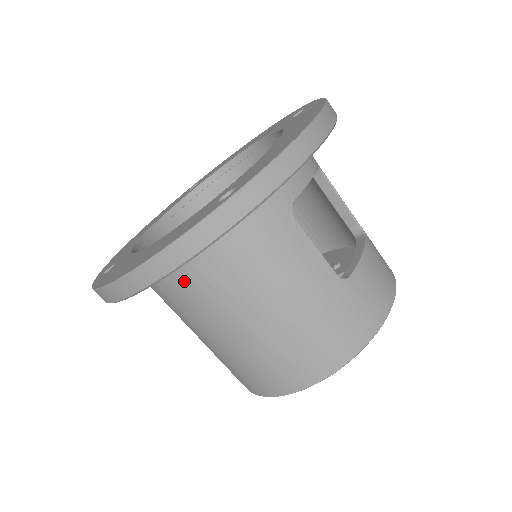
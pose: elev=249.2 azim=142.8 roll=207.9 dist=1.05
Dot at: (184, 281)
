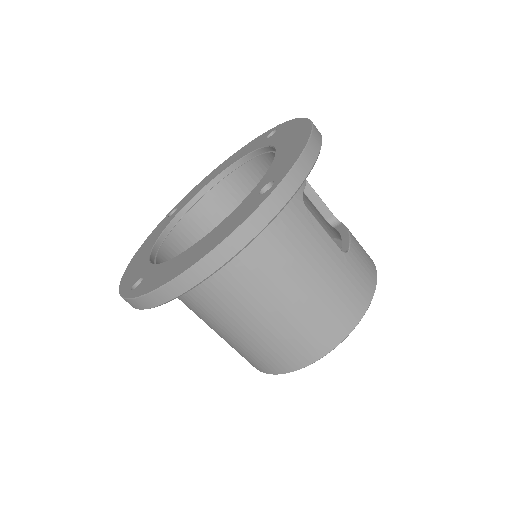
Dot at: (226, 272)
